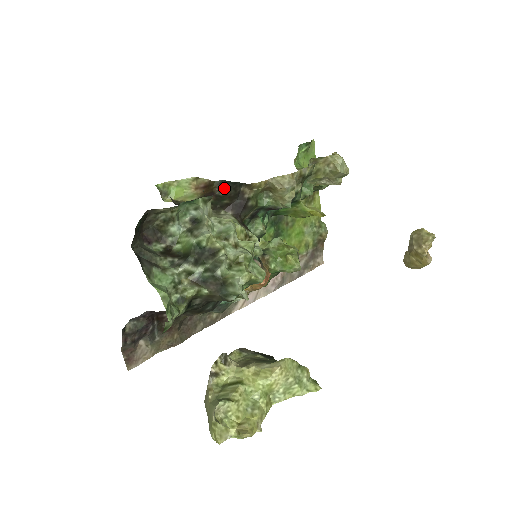
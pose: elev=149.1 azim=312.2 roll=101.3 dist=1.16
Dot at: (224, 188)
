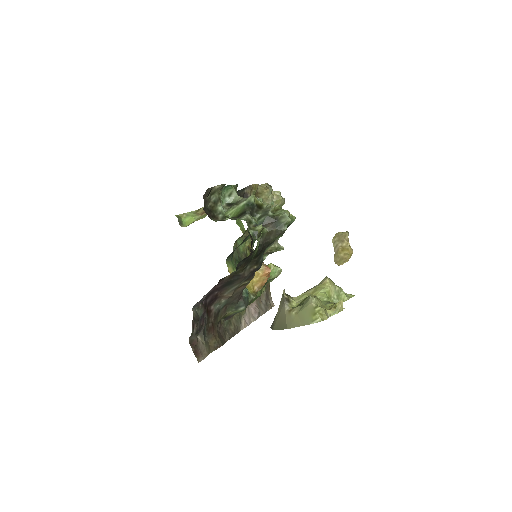
Dot at: occluded
